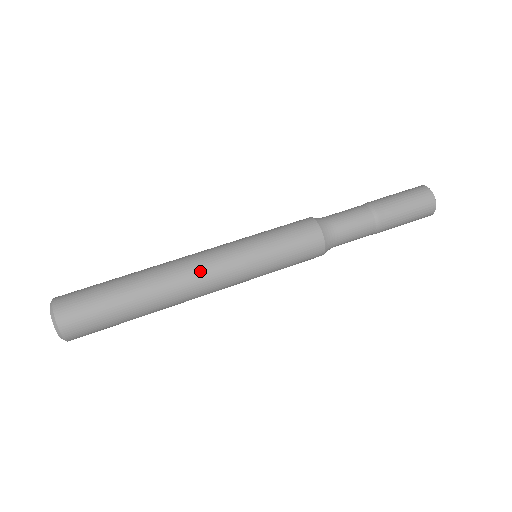
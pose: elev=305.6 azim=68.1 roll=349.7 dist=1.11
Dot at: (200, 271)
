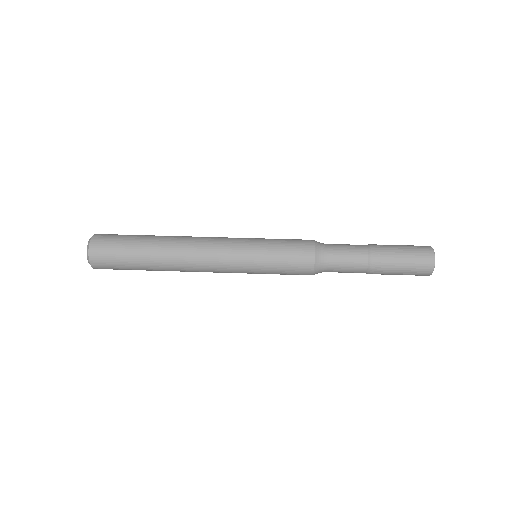
Dot at: (204, 242)
